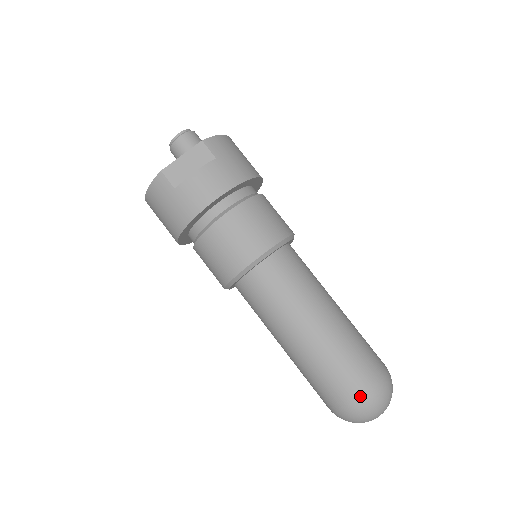
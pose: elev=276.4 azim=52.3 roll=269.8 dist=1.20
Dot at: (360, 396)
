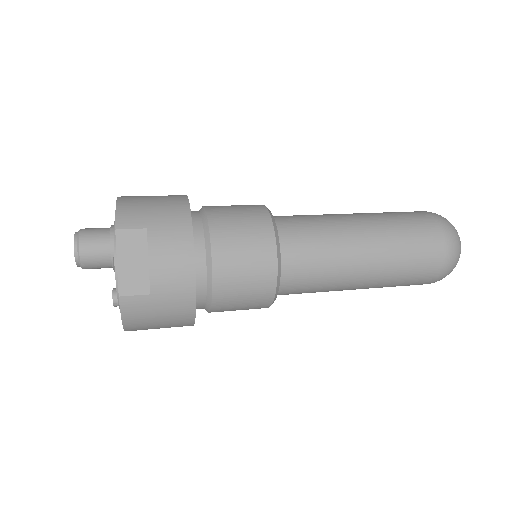
Dot at: (445, 252)
